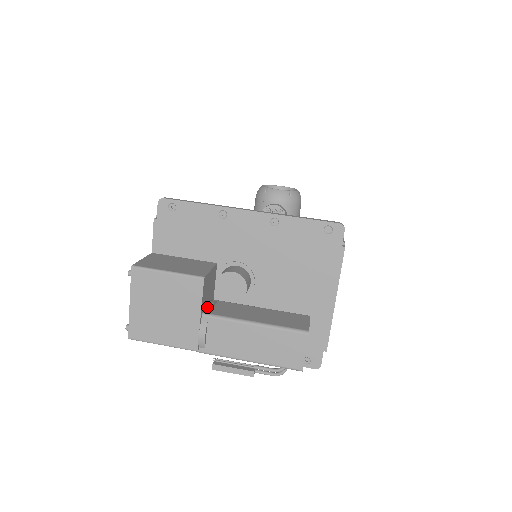
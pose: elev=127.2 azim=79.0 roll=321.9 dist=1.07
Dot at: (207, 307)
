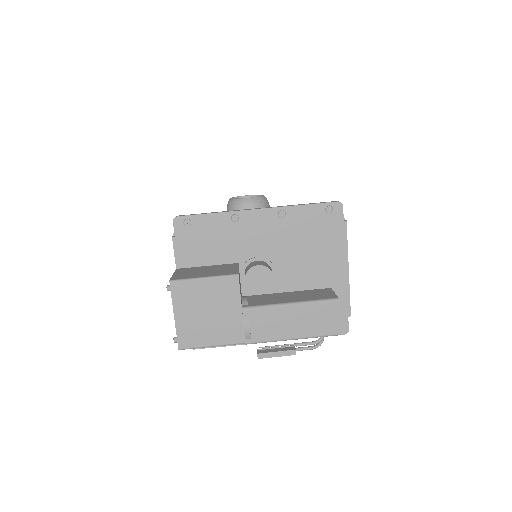
Dot at: (243, 302)
